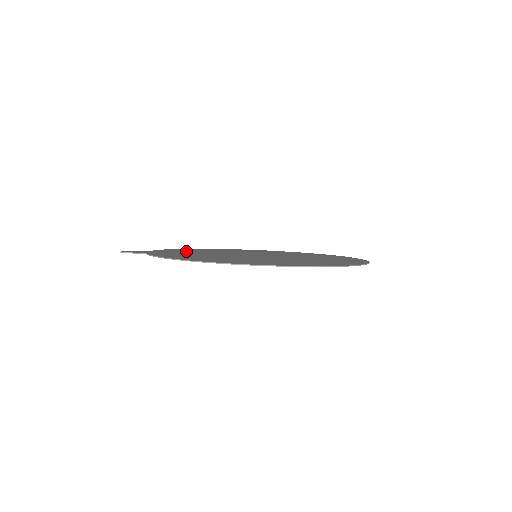
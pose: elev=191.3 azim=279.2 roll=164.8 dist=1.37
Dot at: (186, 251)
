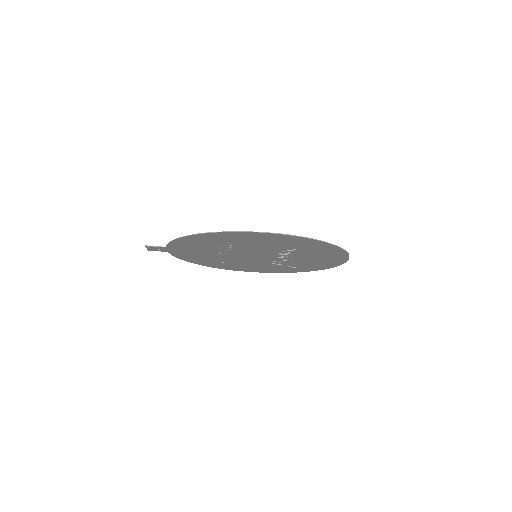
Dot at: (199, 256)
